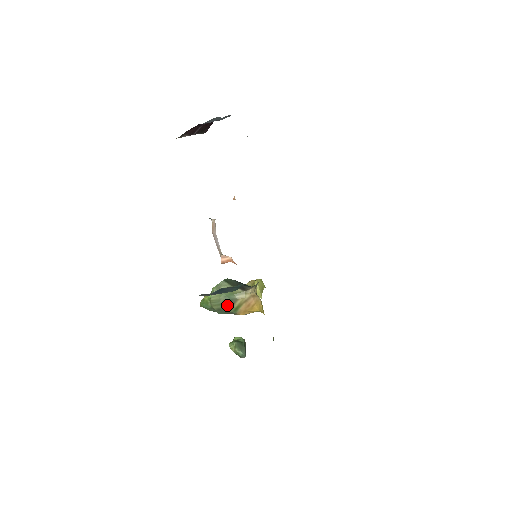
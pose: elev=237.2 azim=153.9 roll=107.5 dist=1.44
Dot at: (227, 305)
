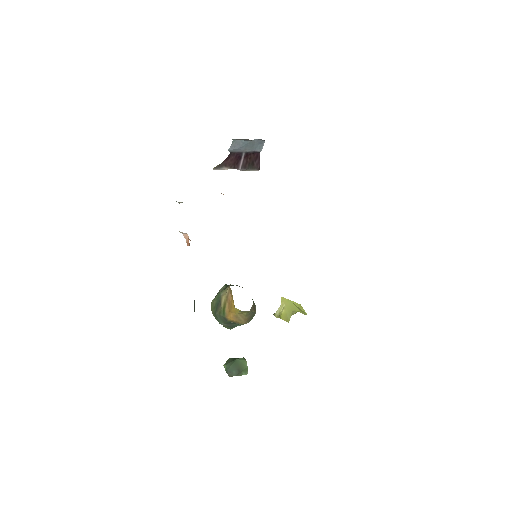
Dot at: (217, 307)
